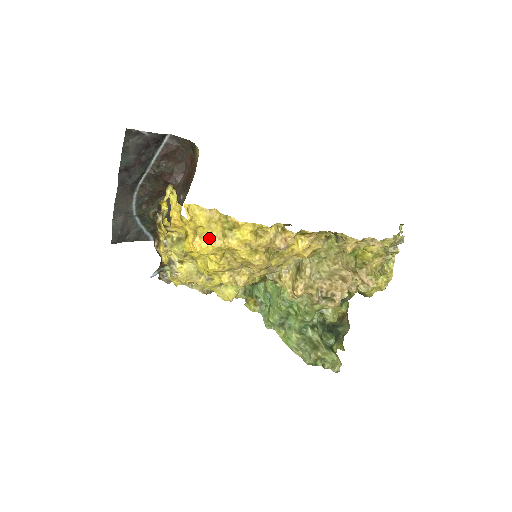
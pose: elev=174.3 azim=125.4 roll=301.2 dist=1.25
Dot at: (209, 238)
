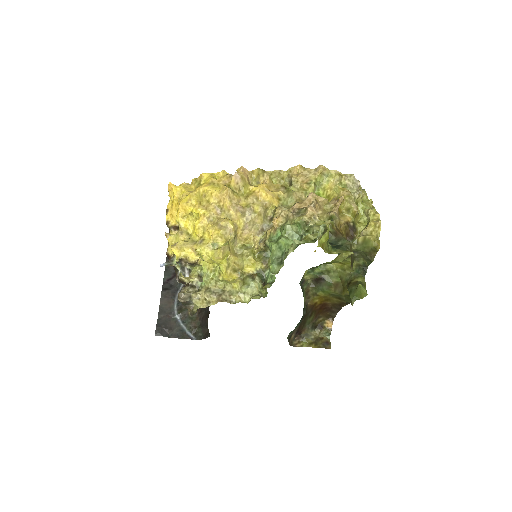
Dot at: (187, 194)
